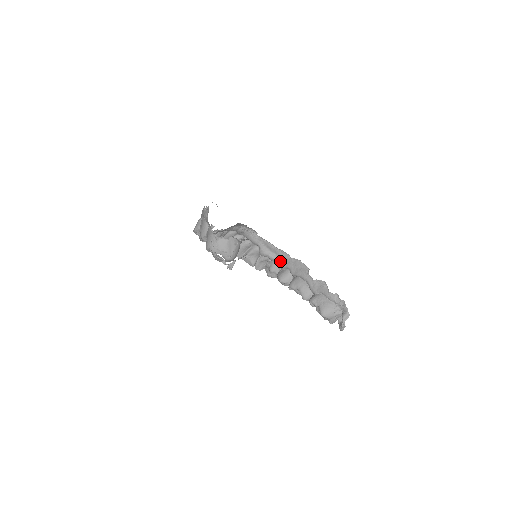
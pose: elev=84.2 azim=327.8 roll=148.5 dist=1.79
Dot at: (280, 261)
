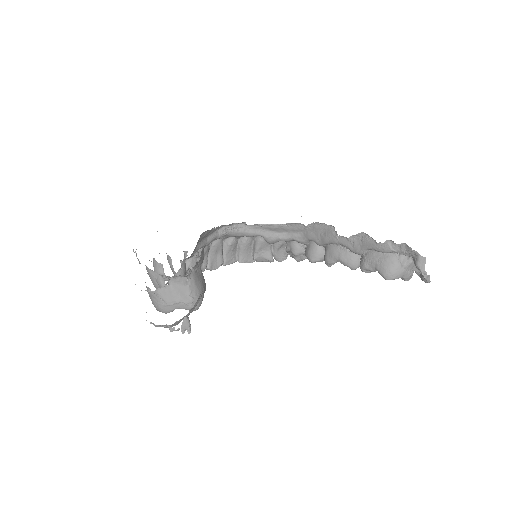
Dot at: (296, 237)
